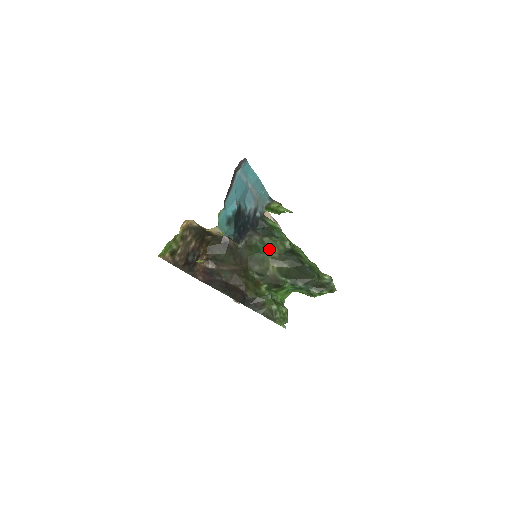
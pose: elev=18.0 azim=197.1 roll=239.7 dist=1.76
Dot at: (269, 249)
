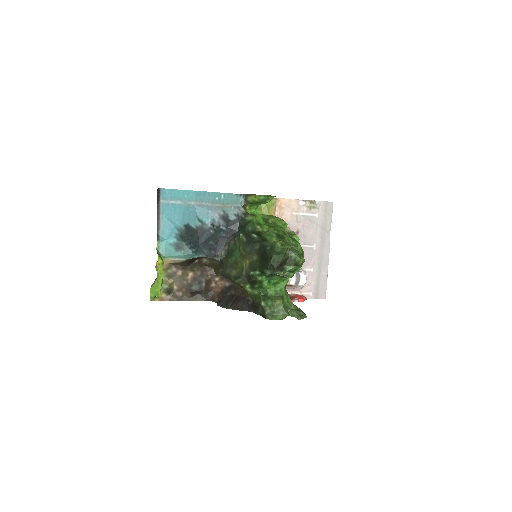
Dot at: (238, 249)
